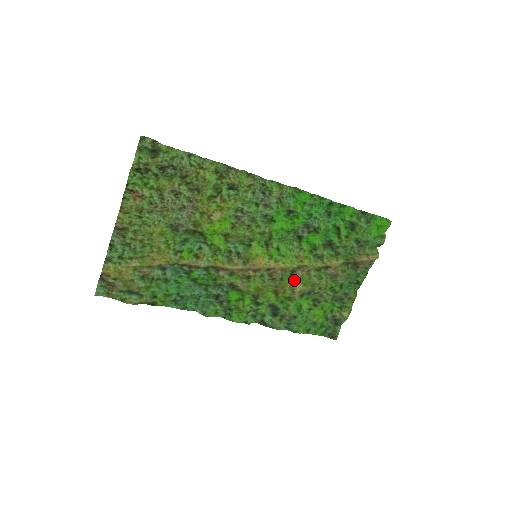
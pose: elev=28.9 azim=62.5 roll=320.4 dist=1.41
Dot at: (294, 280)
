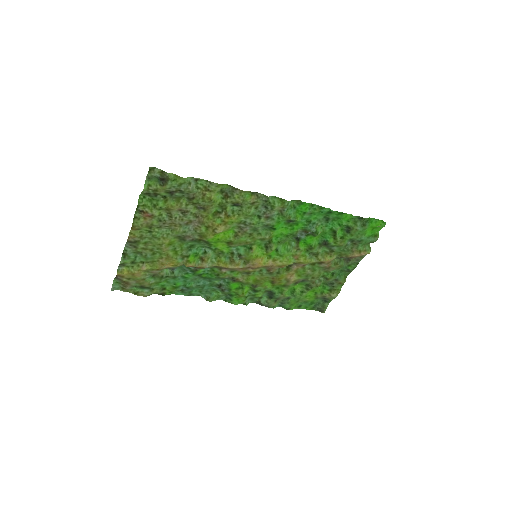
Dot at: (290, 273)
